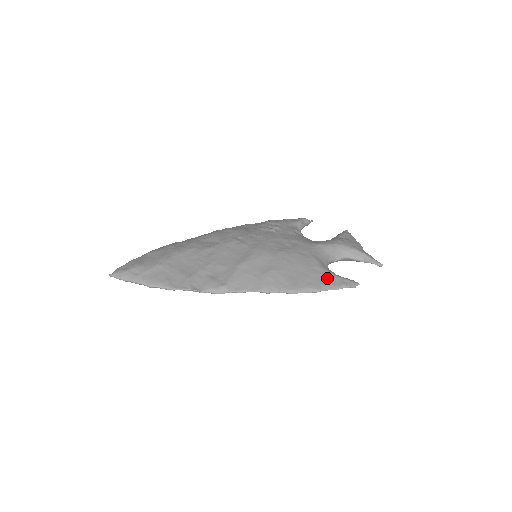
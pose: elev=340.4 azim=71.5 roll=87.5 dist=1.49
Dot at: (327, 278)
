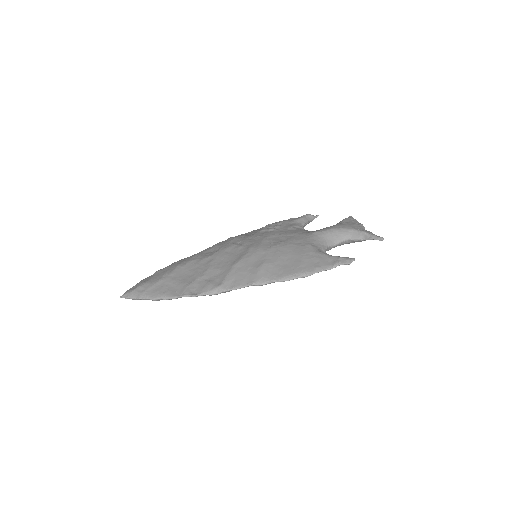
Dot at: (320, 260)
